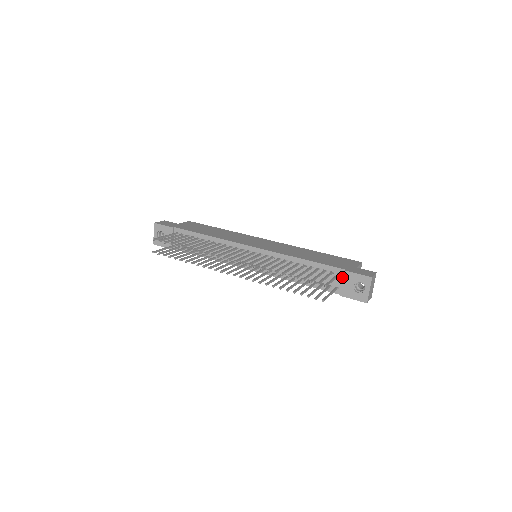
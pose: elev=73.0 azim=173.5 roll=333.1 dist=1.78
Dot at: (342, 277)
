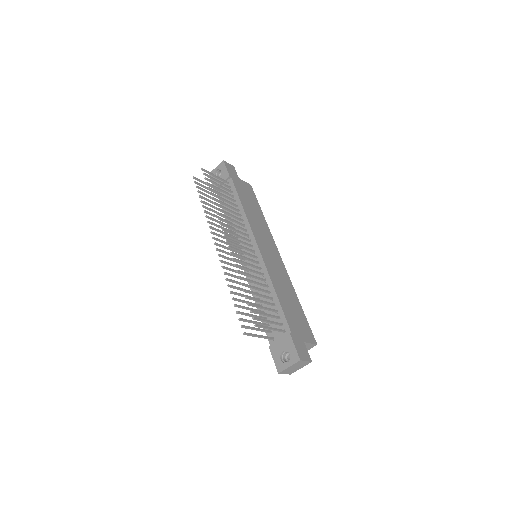
Dot at: (284, 336)
